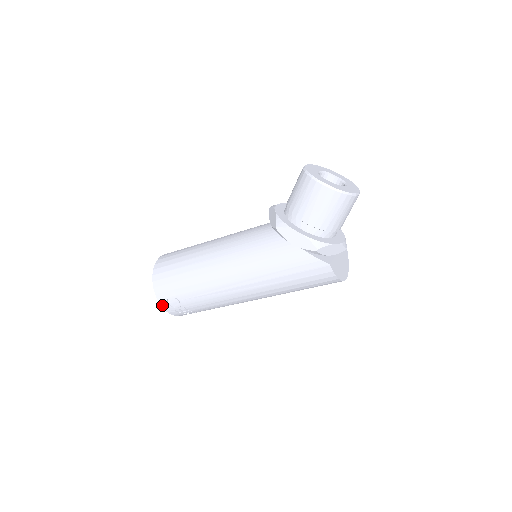
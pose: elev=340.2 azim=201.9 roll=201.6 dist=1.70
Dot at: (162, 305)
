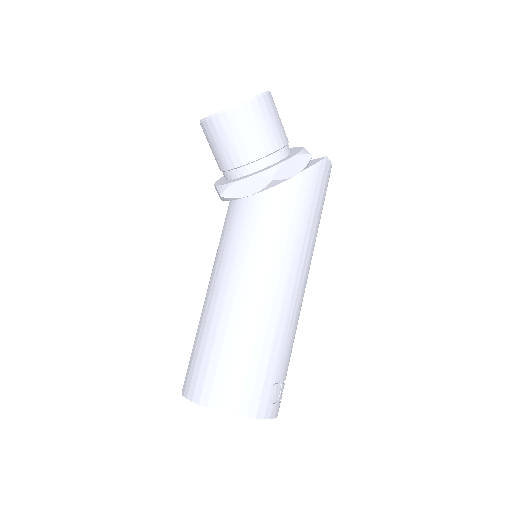
Dot at: (270, 417)
